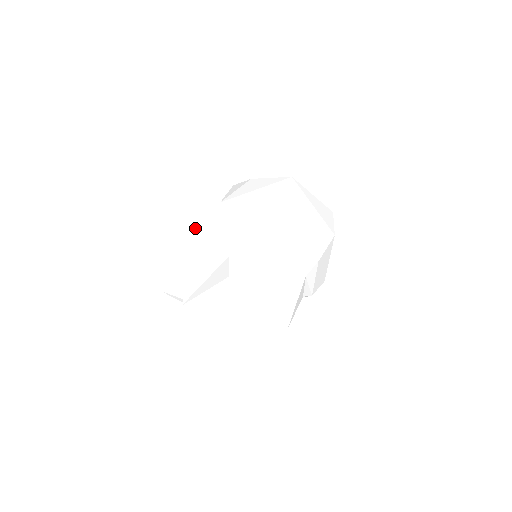
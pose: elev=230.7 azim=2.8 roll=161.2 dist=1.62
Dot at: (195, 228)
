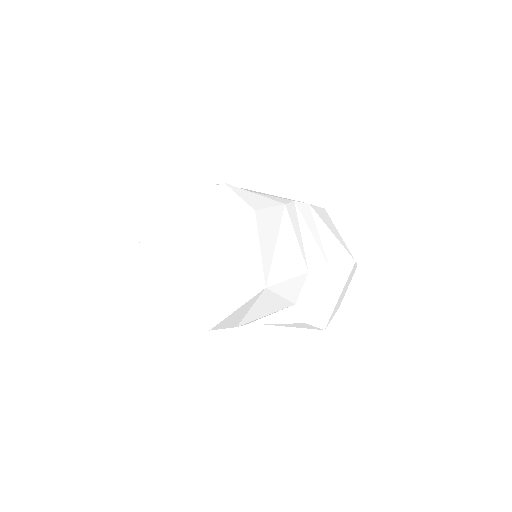
Dot at: occluded
